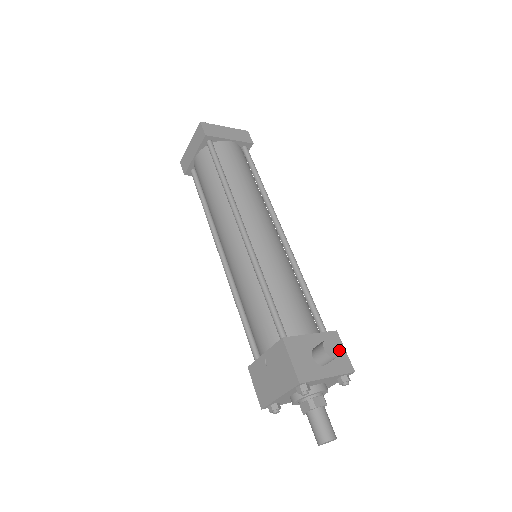
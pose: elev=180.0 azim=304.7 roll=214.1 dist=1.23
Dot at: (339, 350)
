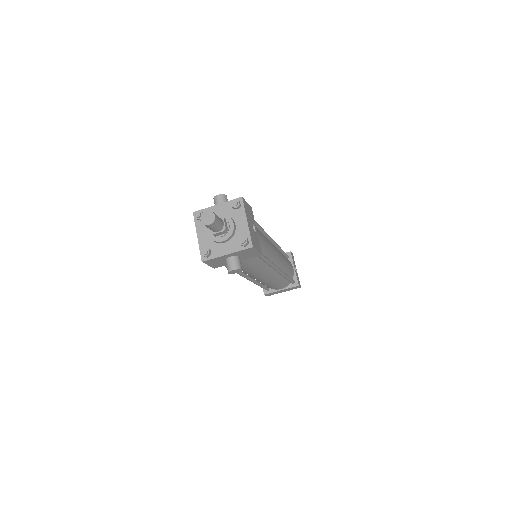
Dot at: (225, 195)
